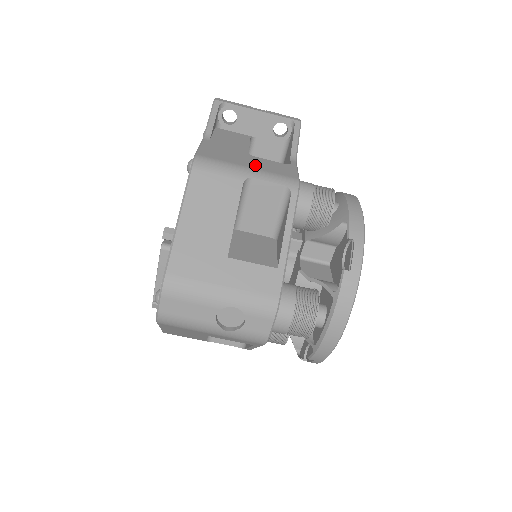
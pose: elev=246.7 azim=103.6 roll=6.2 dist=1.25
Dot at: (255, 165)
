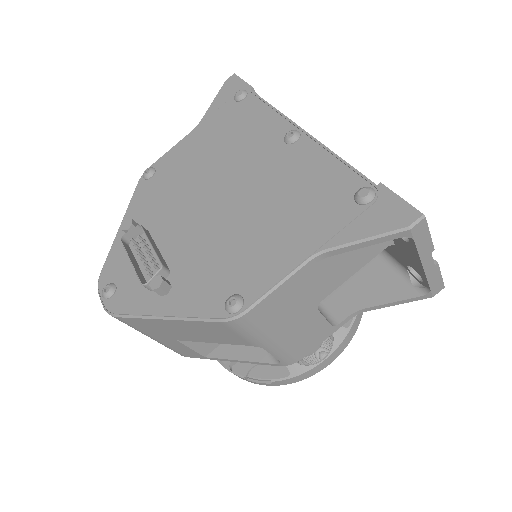
Dot at: (291, 334)
